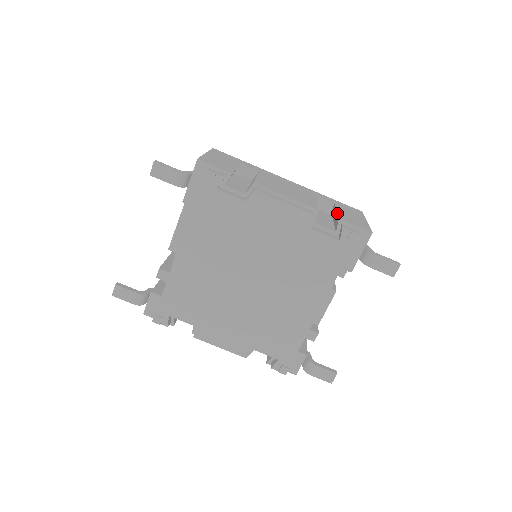
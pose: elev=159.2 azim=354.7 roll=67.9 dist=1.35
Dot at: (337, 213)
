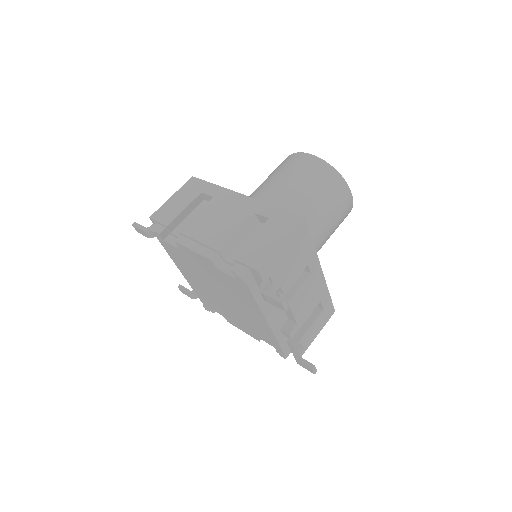
Dot at: (243, 246)
